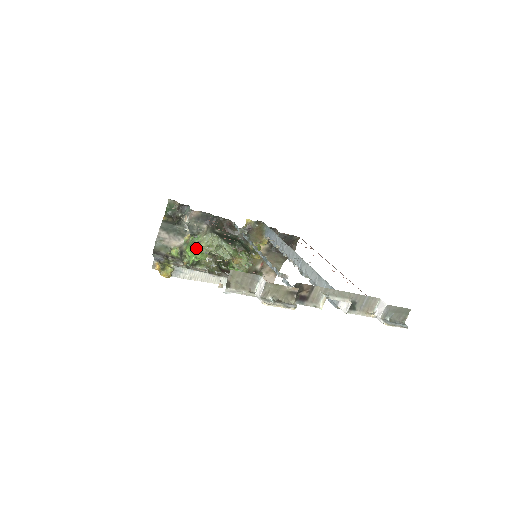
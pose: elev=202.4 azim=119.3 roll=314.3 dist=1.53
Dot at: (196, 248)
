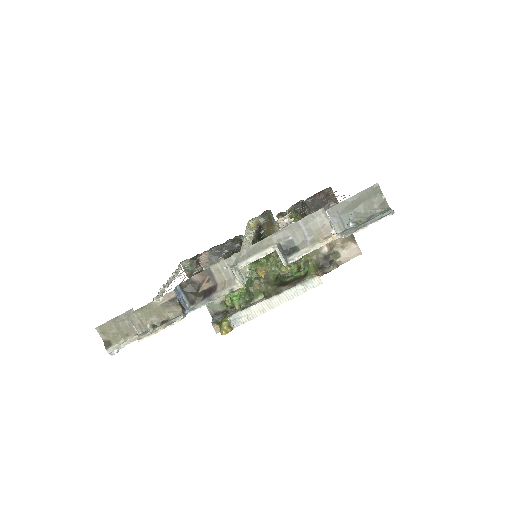
Dot at: occluded
